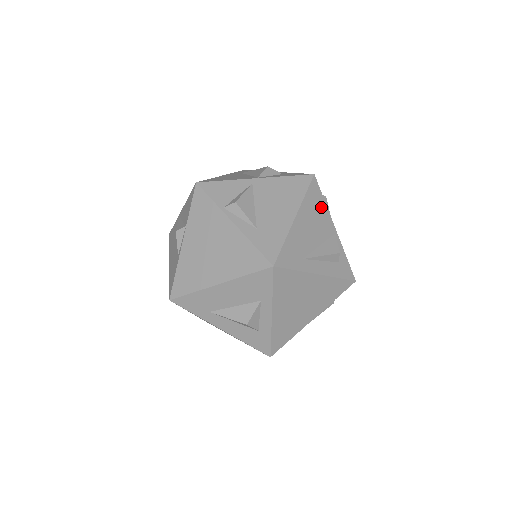
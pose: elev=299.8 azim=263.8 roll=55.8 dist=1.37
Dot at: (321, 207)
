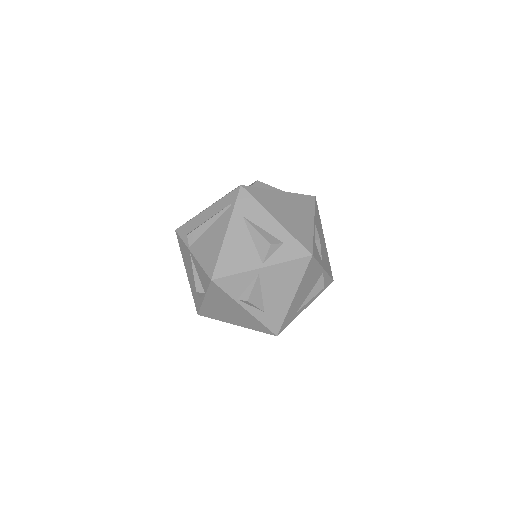
Dot at: (315, 269)
